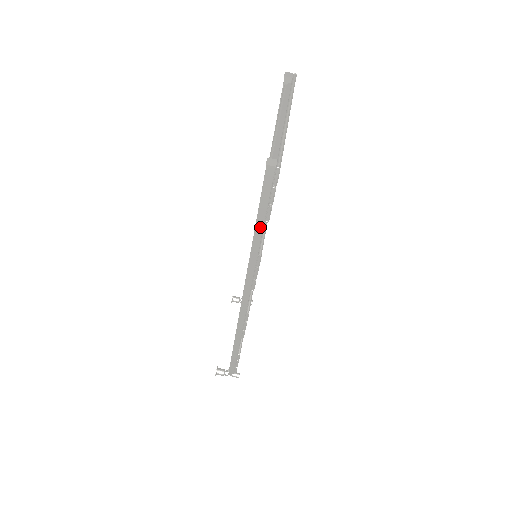
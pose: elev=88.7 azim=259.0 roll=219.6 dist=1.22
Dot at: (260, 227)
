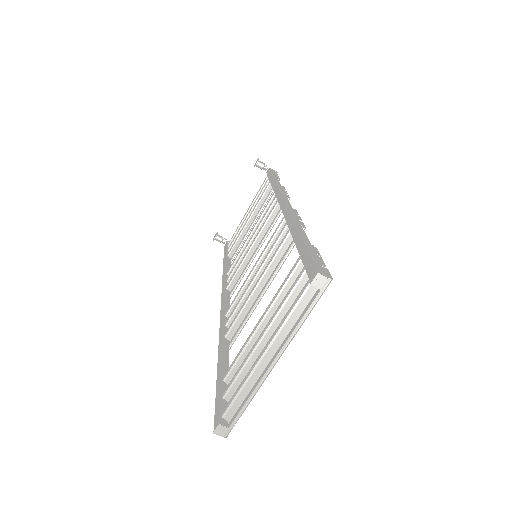
Dot at: occluded
